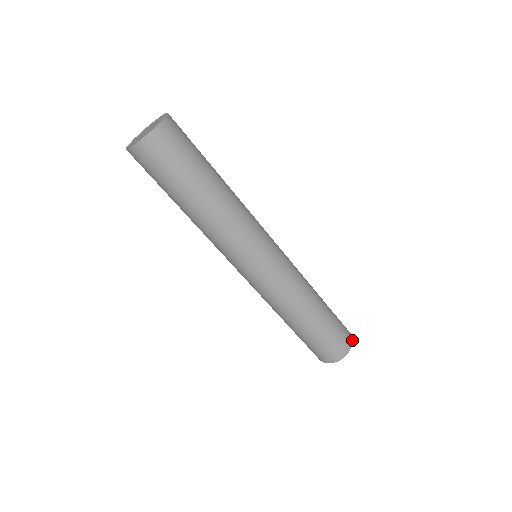
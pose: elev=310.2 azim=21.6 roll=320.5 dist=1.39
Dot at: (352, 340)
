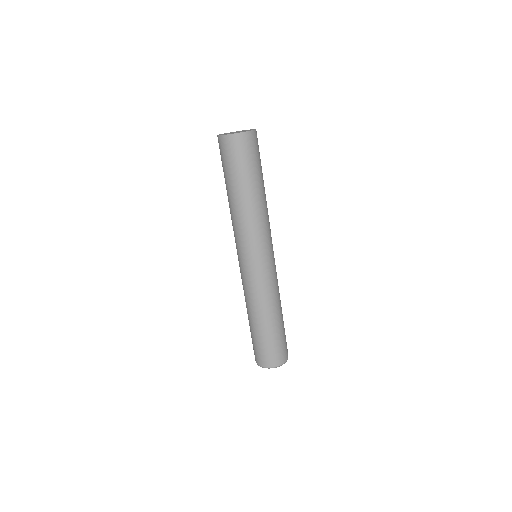
Dot at: (276, 366)
